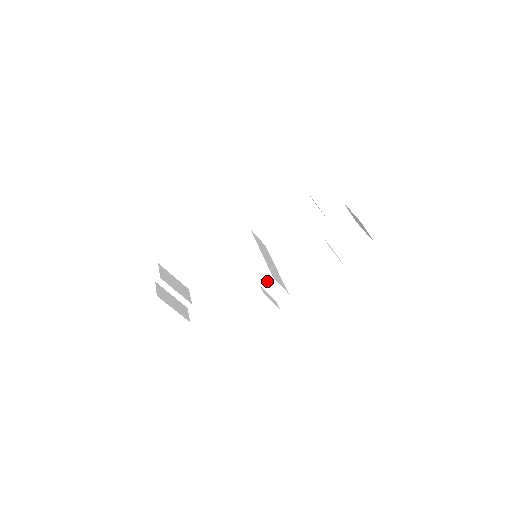
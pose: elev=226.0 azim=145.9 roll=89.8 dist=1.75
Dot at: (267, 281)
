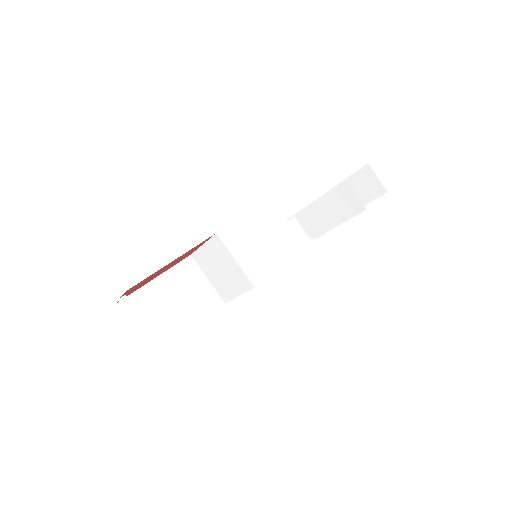
Dot at: (288, 220)
